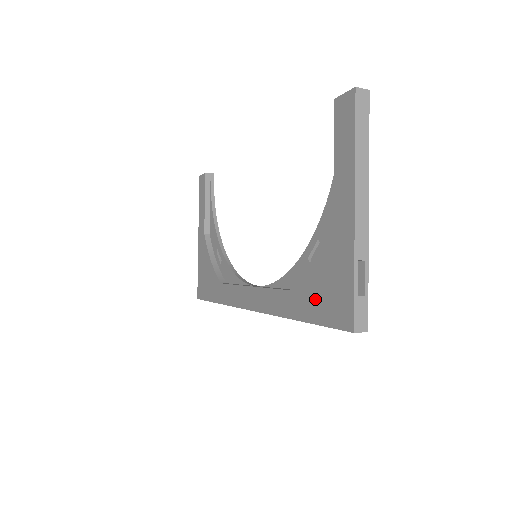
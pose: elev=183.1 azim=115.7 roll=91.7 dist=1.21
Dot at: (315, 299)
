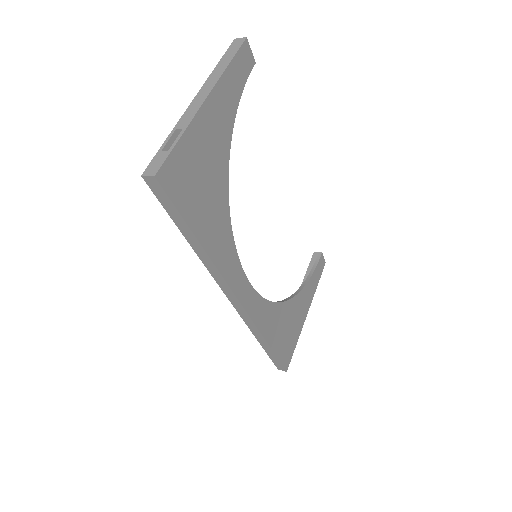
Dot at: occluded
